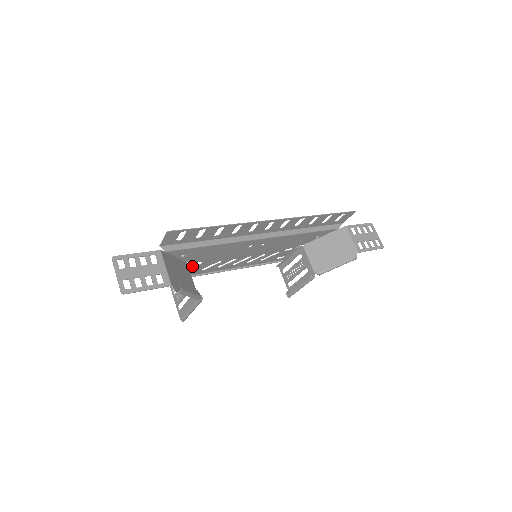
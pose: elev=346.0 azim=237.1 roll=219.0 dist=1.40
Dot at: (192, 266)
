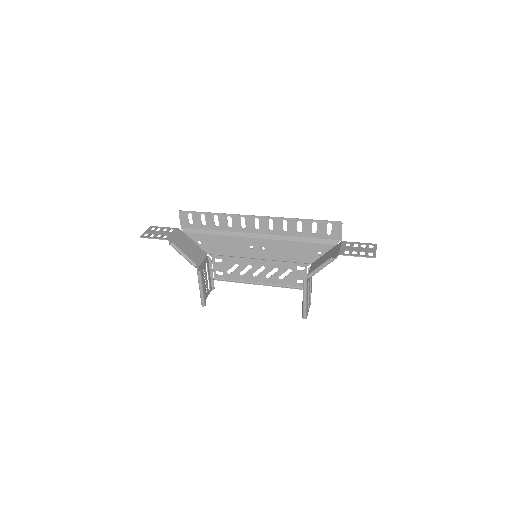
Dot at: (216, 263)
